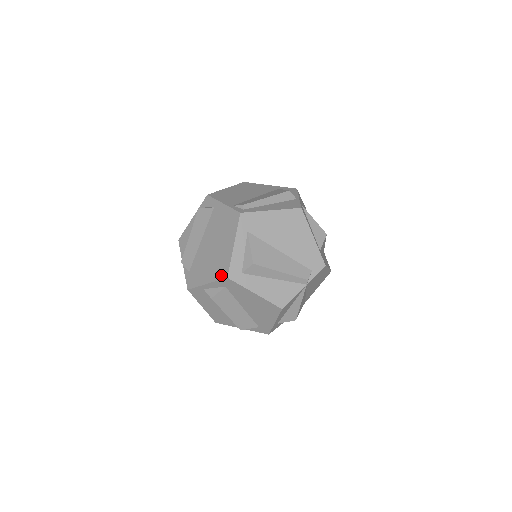
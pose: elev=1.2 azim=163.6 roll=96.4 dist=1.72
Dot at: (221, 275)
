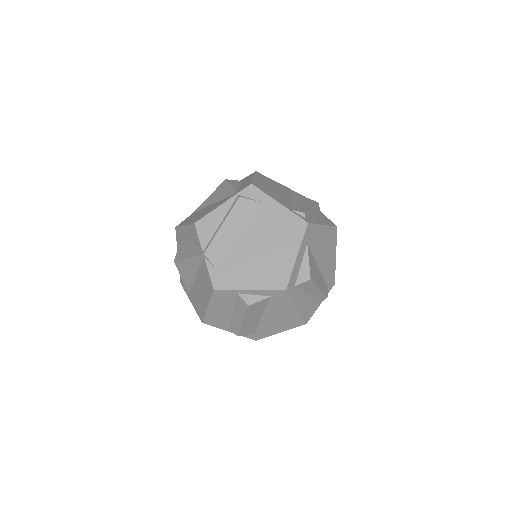
Dot at: (276, 285)
